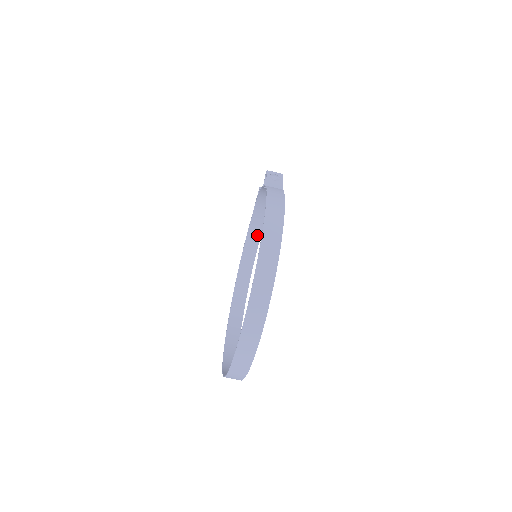
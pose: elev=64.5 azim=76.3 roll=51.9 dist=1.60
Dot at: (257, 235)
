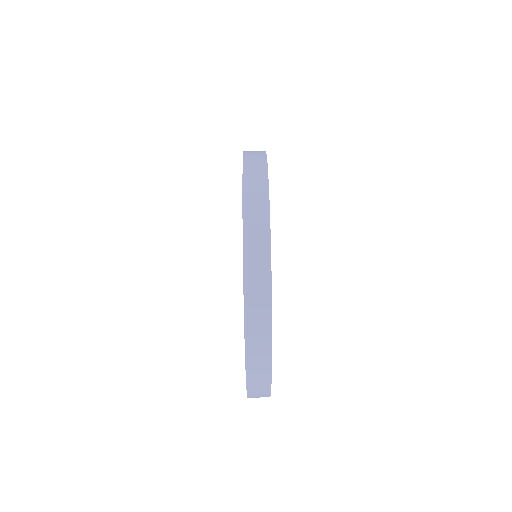
Dot at: occluded
